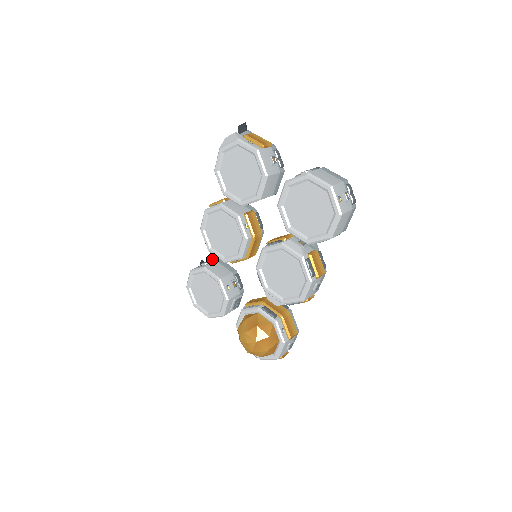
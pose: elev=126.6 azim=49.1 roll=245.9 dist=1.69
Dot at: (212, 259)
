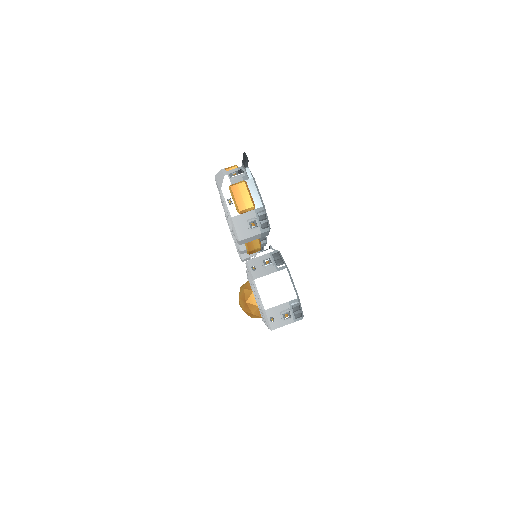
Dot at: occluded
